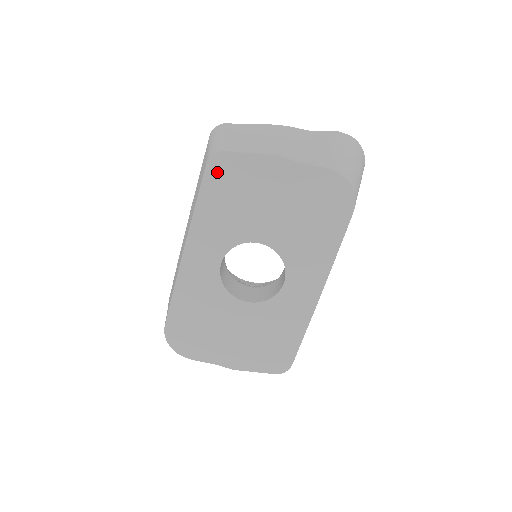
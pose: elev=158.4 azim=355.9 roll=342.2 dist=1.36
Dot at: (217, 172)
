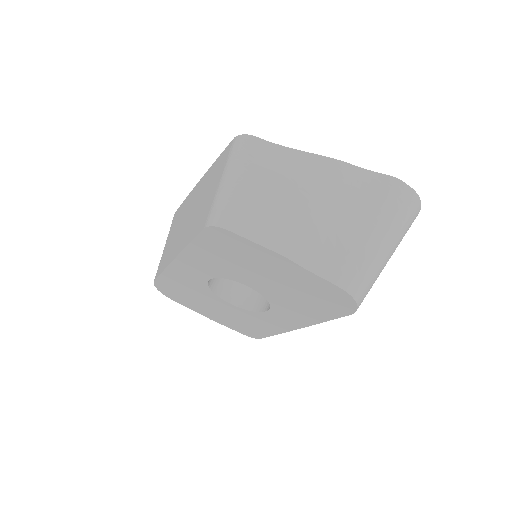
Dot at: (215, 237)
